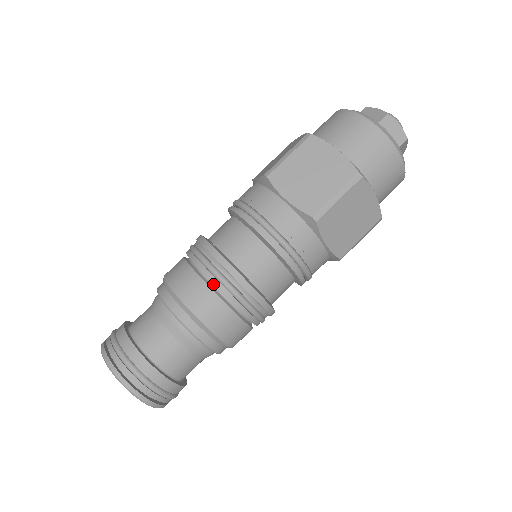
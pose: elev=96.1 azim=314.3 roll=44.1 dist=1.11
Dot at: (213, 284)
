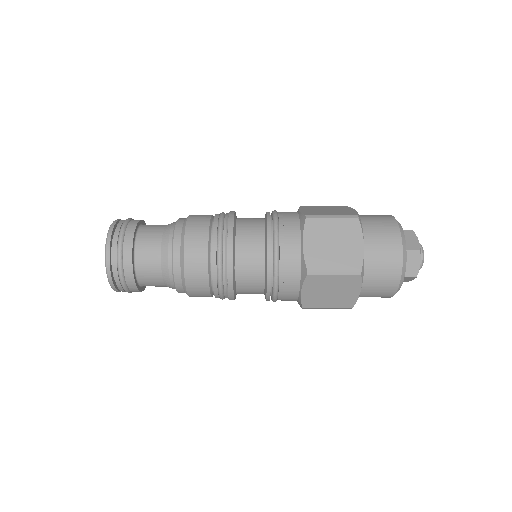
Dot at: (213, 288)
